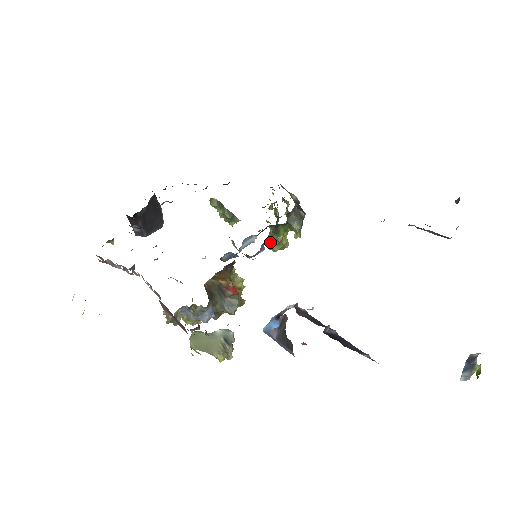
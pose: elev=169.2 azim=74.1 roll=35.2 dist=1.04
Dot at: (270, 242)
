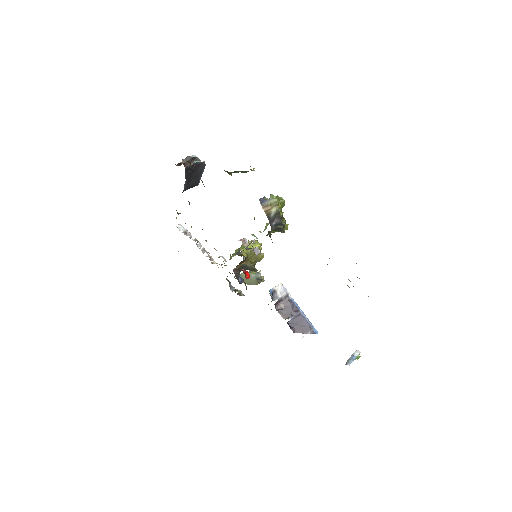
Dot at: occluded
